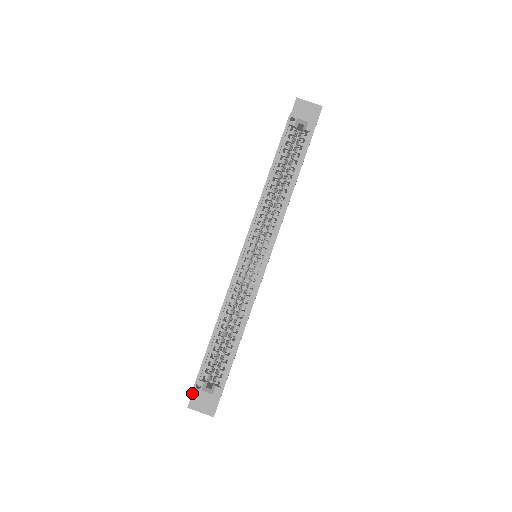
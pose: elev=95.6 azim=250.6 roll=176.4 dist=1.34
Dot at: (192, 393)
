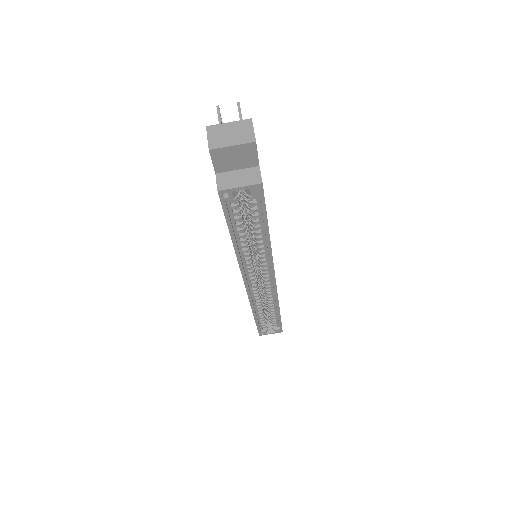
Dot at: occluded
